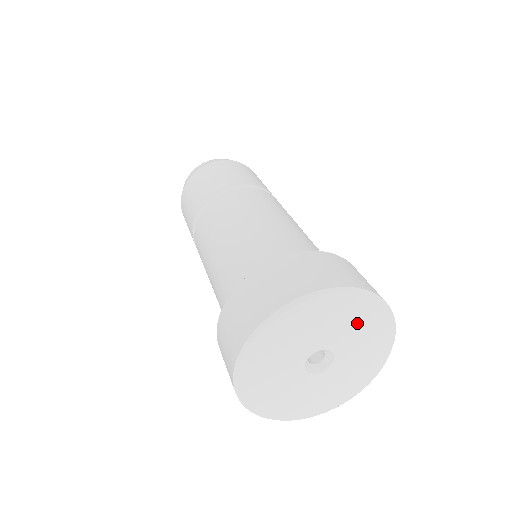
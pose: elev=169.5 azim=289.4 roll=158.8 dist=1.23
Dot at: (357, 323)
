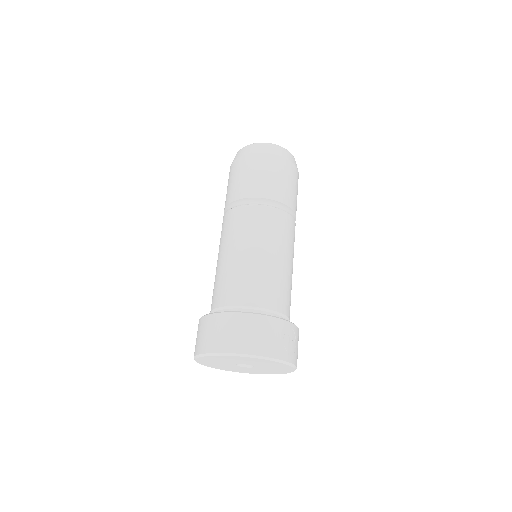
Dot at: (244, 360)
